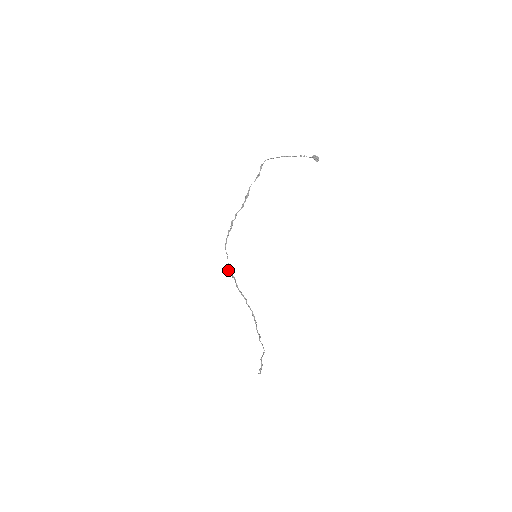
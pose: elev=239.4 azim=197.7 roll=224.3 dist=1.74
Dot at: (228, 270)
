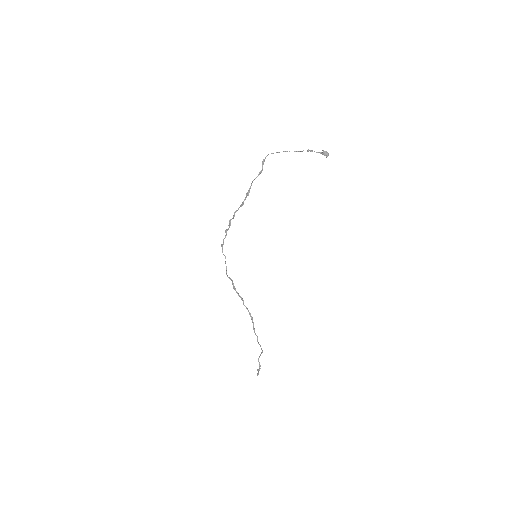
Dot at: (226, 272)
